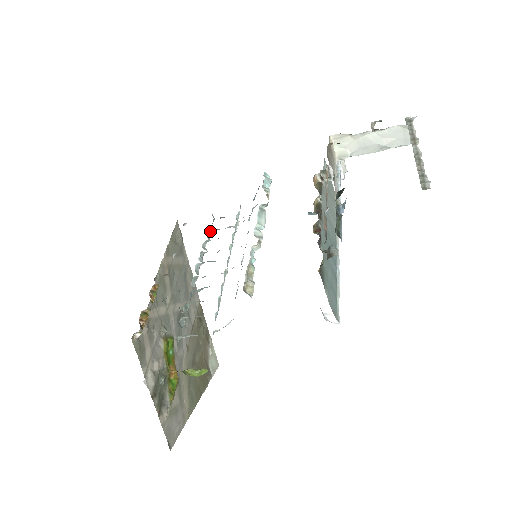
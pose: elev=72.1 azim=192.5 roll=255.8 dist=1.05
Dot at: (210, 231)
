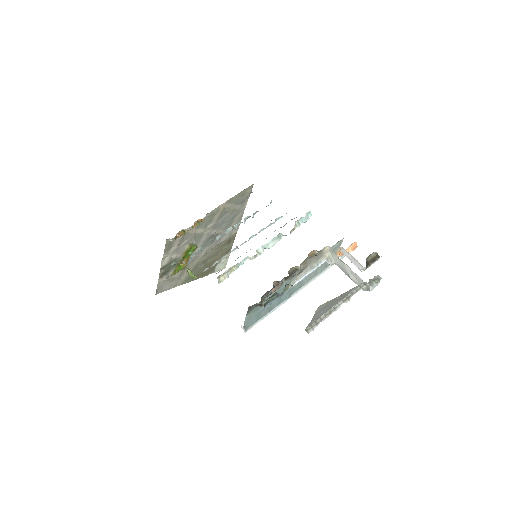
Dot at: occluded
